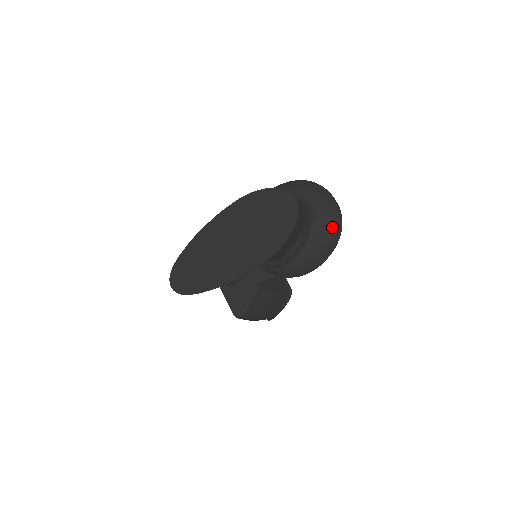
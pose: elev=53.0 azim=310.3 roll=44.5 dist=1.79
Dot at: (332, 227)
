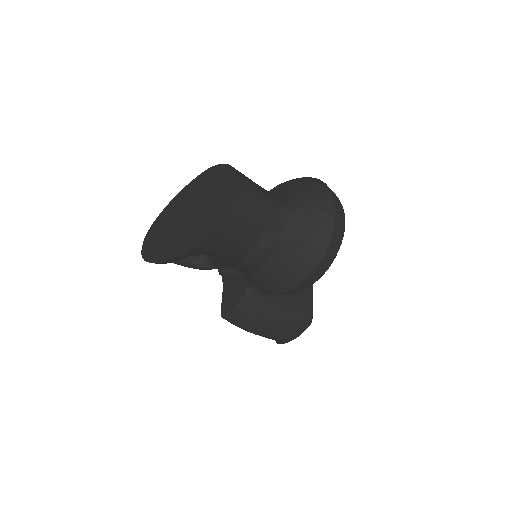
Dot at: (310, 245)
